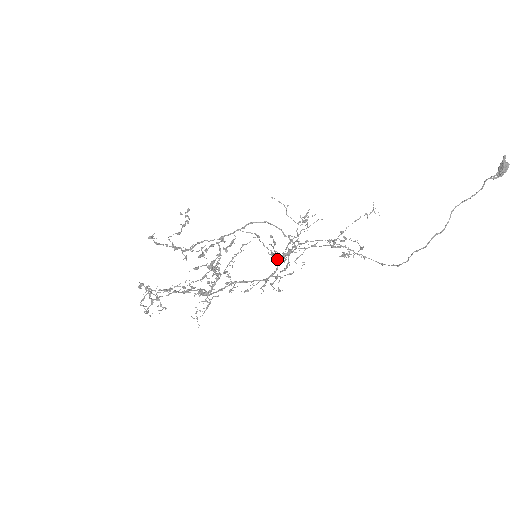
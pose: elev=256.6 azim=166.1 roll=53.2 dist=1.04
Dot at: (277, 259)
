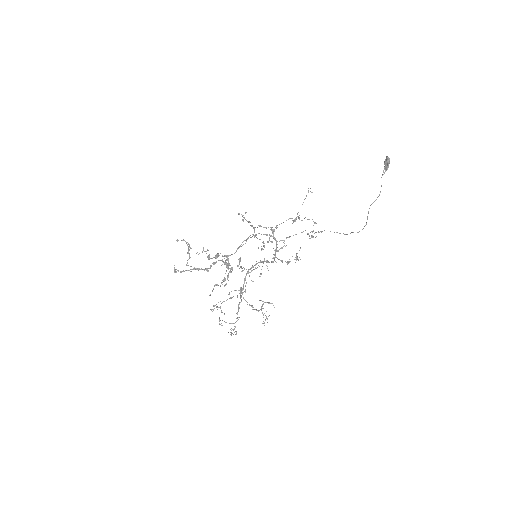
Dot at: occluded
